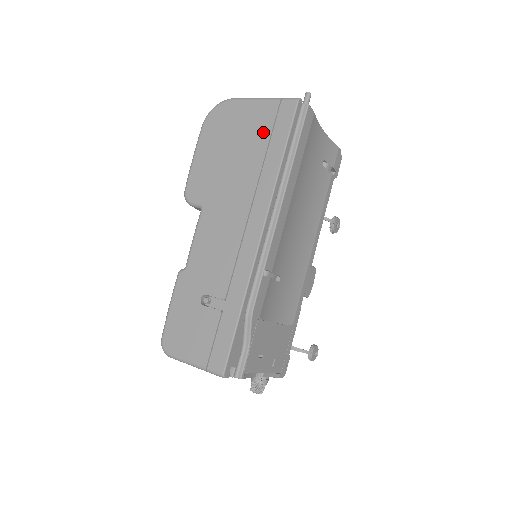
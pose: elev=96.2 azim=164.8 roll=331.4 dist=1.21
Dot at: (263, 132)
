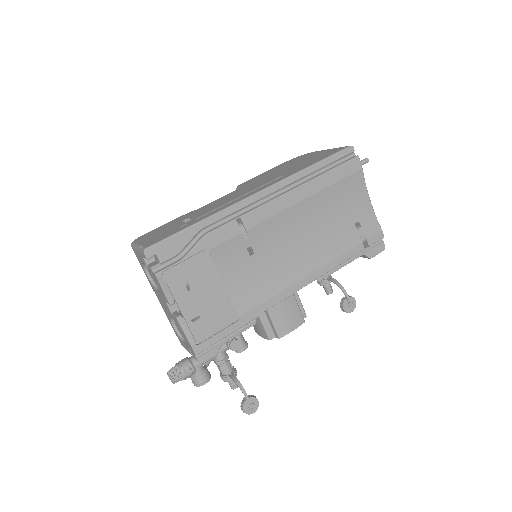
Dot at: (314, 158)
